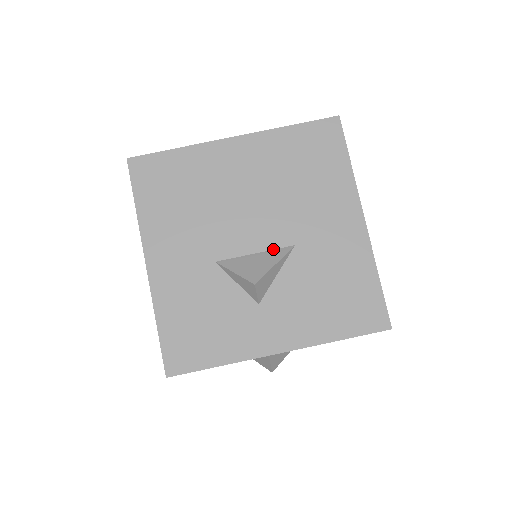
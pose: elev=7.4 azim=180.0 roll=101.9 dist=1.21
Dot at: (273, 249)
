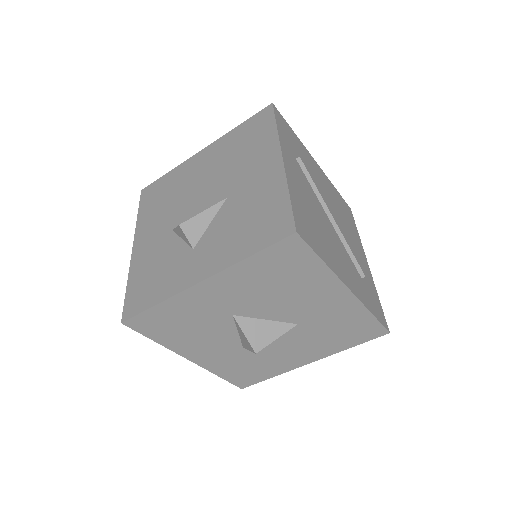
Dot at: occluded
